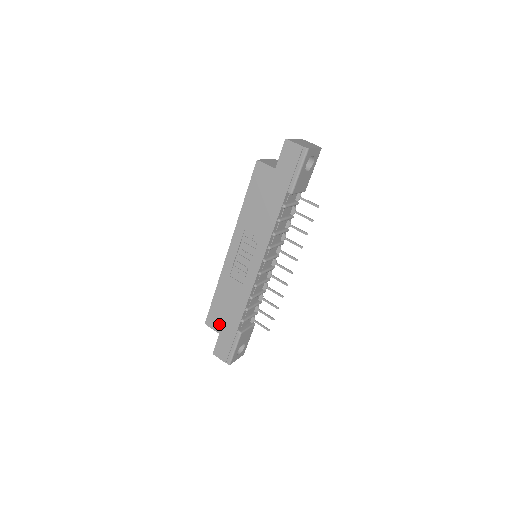
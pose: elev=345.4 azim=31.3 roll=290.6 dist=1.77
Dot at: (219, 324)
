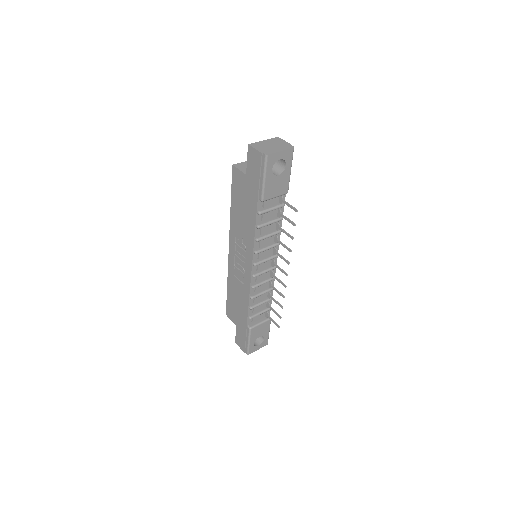
Dot at: (234, 317)
